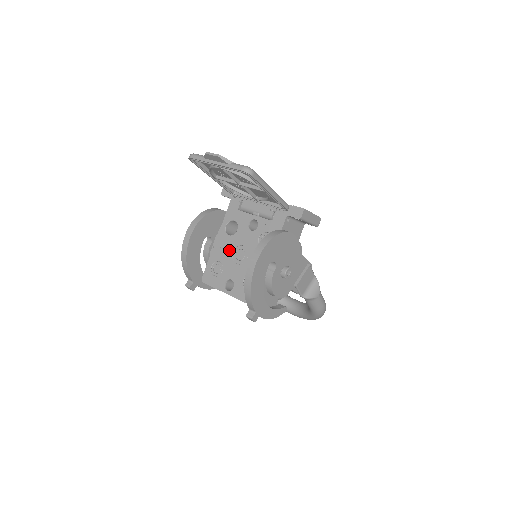
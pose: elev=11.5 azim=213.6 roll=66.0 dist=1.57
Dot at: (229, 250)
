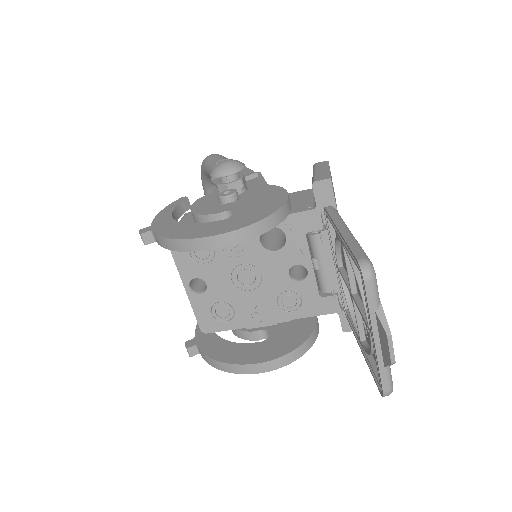
Dot at: (240, 257)
